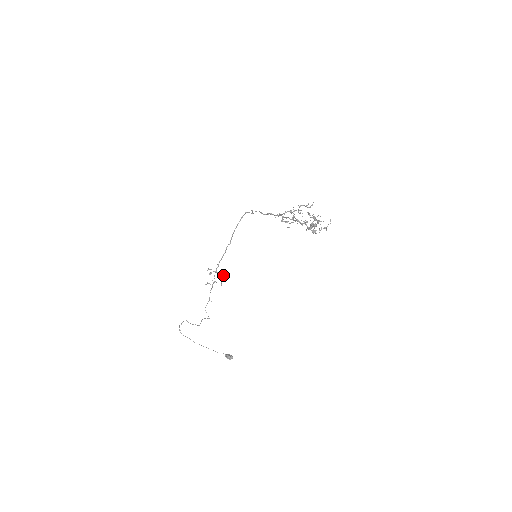
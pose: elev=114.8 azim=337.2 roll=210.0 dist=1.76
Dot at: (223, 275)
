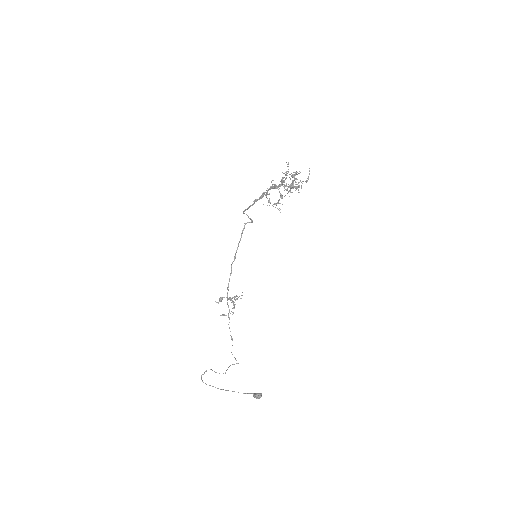
Dot at: (235, 299)
